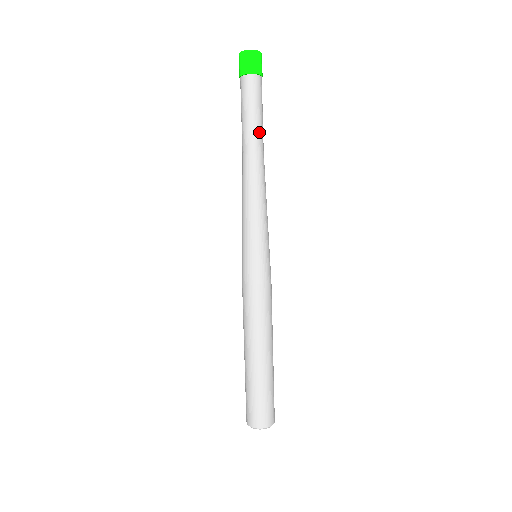
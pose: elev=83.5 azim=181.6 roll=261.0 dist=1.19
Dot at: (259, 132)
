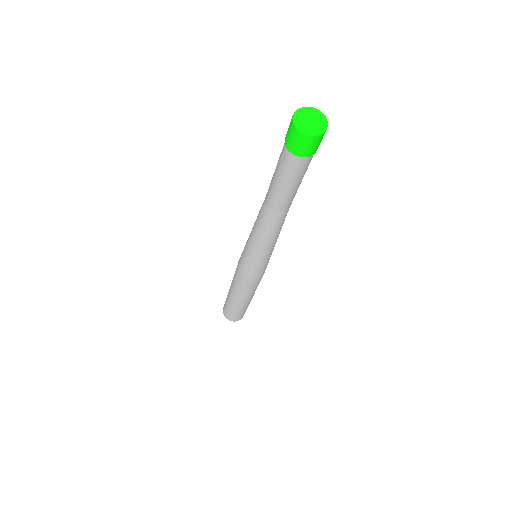
Dot at: (290, 199)
